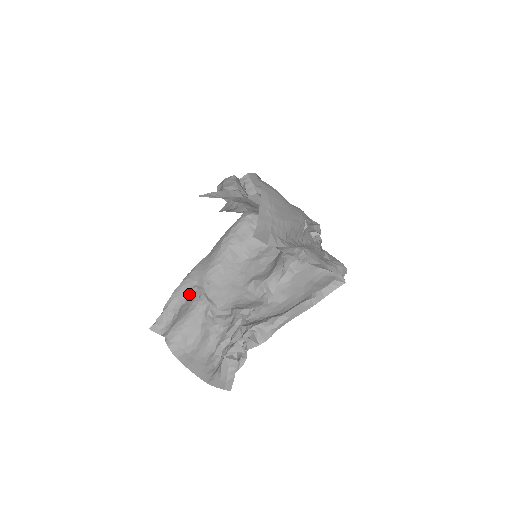
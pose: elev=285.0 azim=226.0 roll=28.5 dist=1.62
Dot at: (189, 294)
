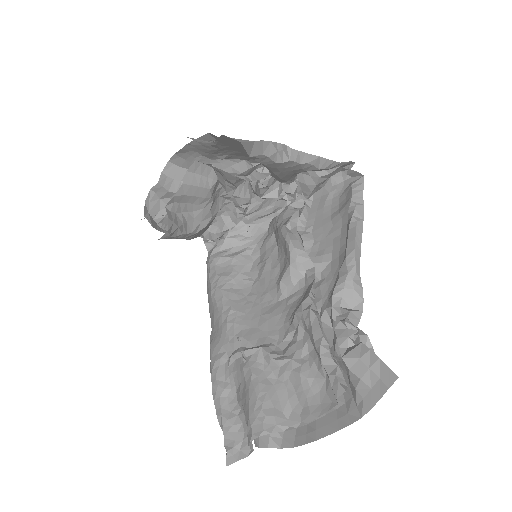
Dot at: (231, 374)
